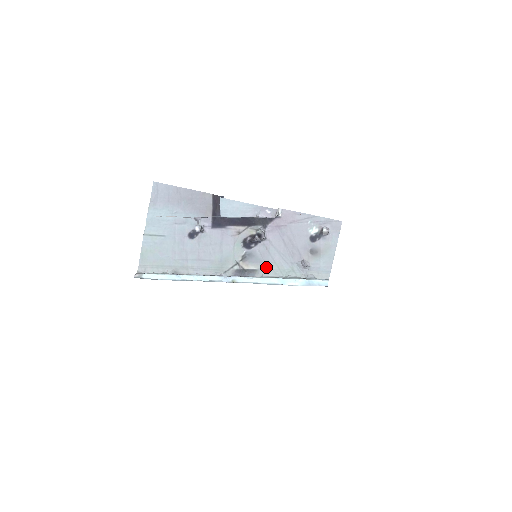
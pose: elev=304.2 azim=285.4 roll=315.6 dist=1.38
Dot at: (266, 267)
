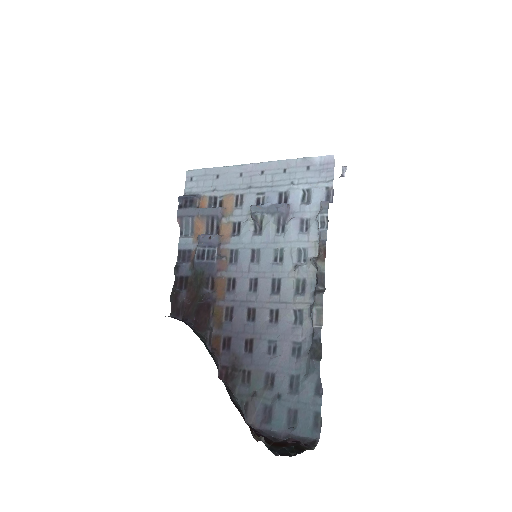
Dot at: occluded
